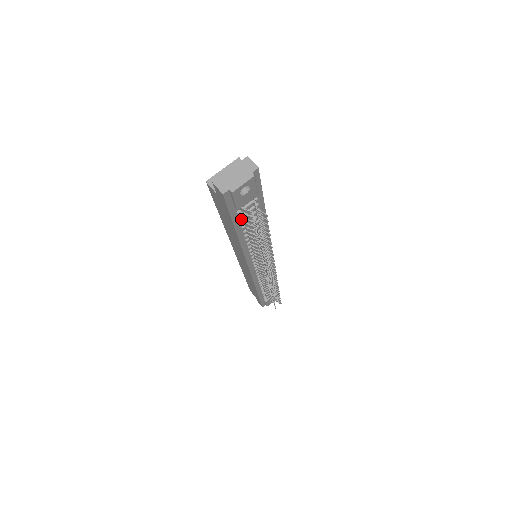
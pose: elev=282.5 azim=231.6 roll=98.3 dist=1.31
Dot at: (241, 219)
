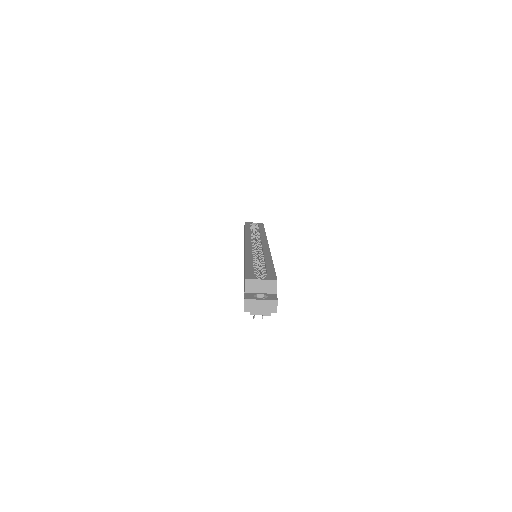
Dot at: occluded
